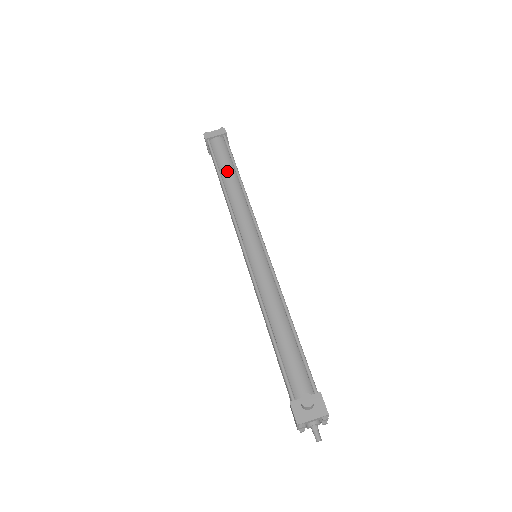
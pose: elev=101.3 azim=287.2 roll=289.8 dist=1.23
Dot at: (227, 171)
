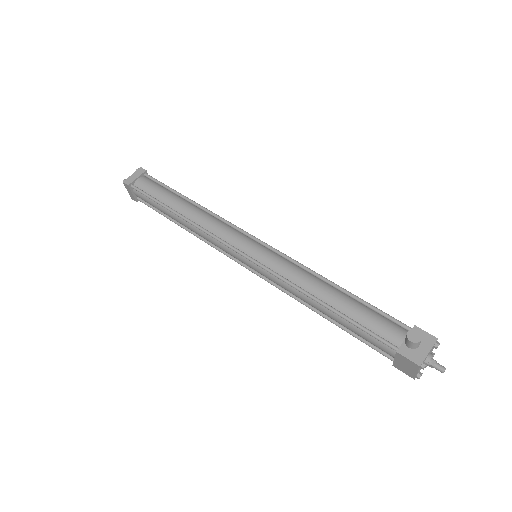
Dot at: (172, 200)
